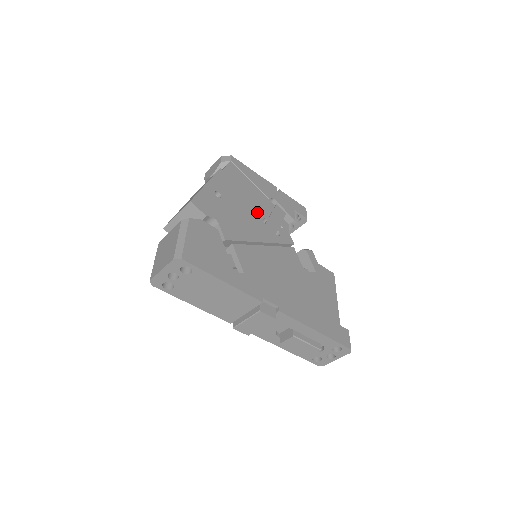
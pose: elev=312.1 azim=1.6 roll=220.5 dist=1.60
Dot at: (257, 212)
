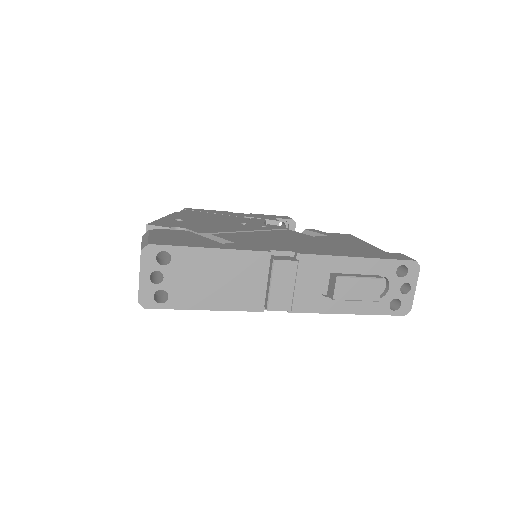
Dot at: (231, 222)
